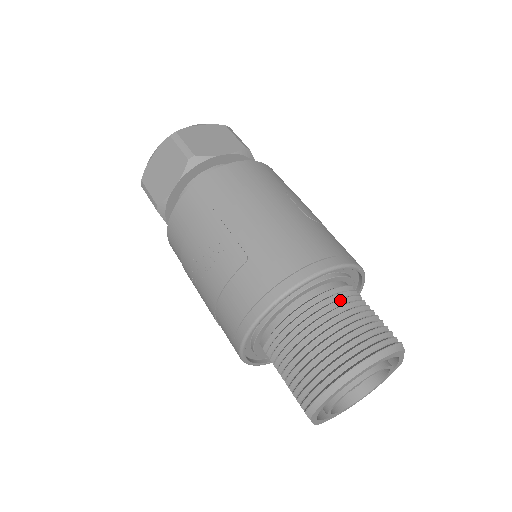
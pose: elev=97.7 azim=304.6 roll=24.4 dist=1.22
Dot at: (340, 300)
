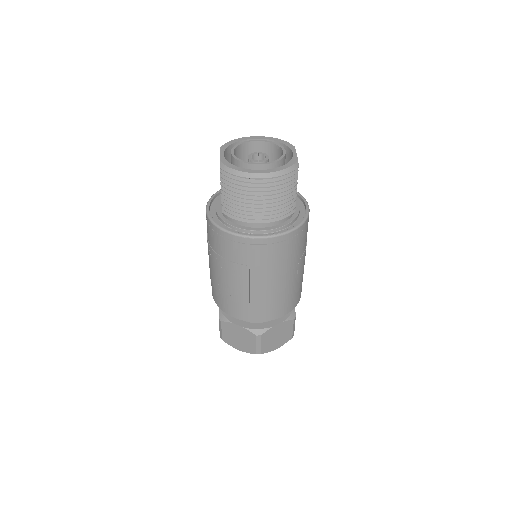
Dot at: occluded
